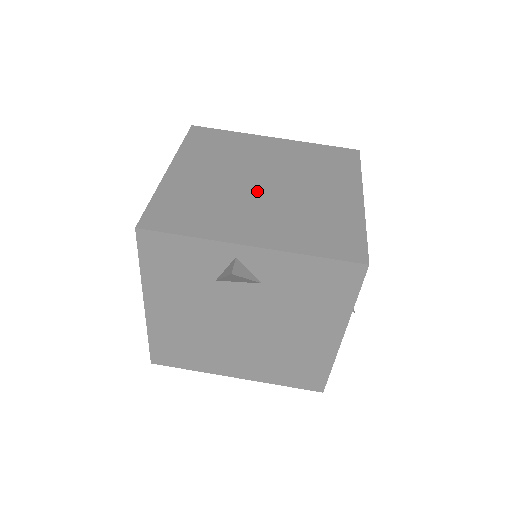
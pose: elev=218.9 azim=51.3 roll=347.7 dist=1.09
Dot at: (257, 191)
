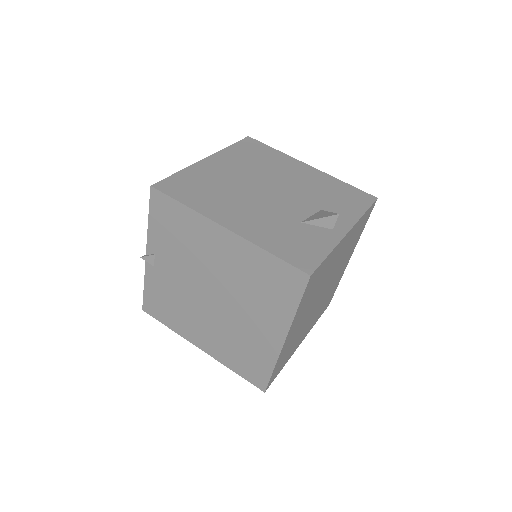
Dot at: occluded
